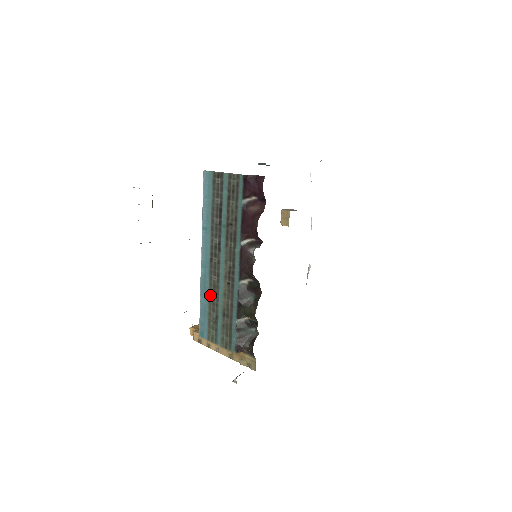
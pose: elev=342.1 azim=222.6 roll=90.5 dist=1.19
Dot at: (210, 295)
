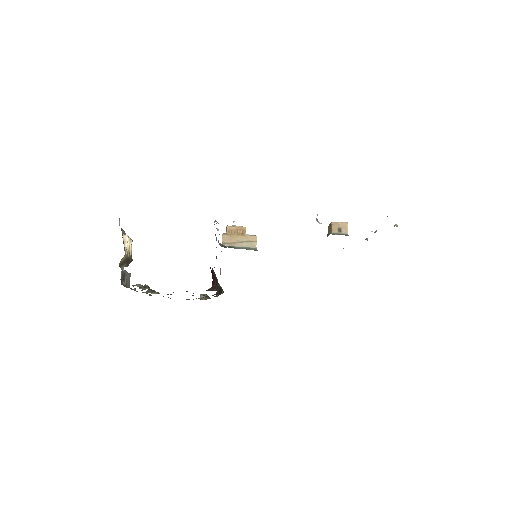
Dot at: occluded
